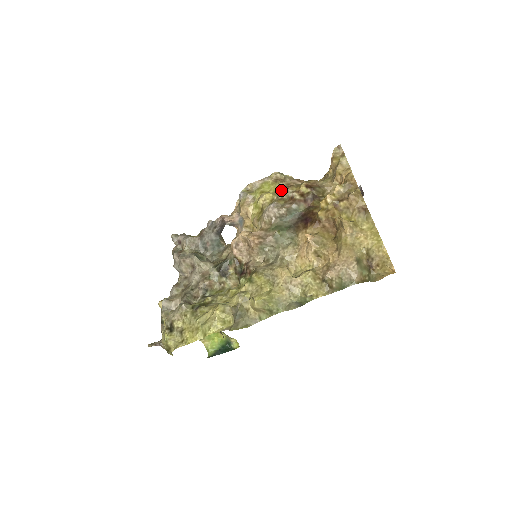
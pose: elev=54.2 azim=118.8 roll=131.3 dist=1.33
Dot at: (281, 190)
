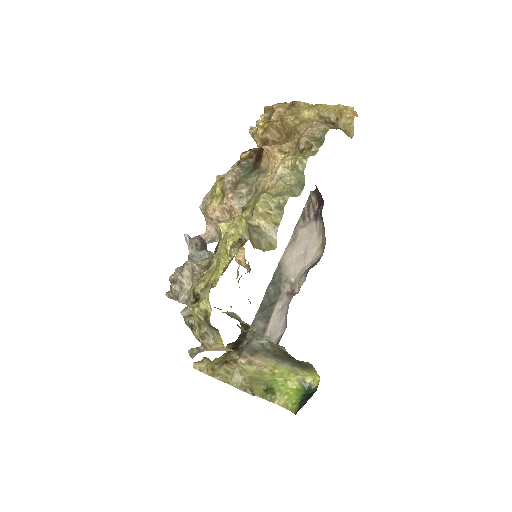
Dot at: occluded
